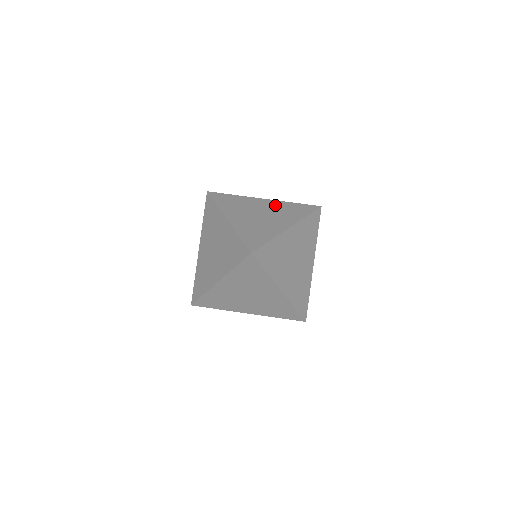
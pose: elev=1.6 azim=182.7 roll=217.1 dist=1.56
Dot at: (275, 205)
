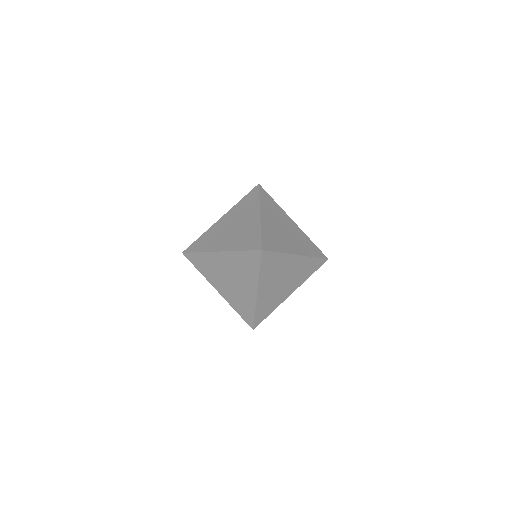
Dot at: (233, 213)
